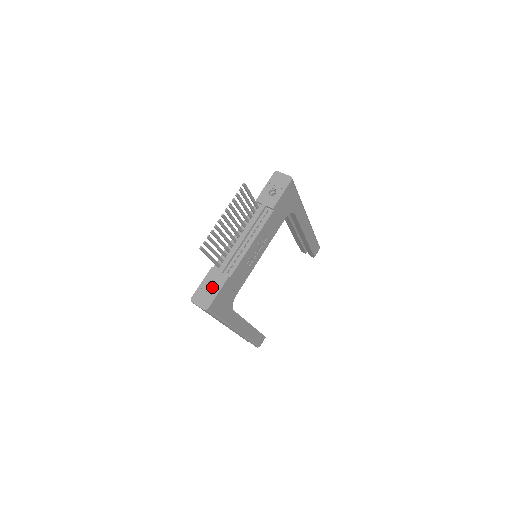
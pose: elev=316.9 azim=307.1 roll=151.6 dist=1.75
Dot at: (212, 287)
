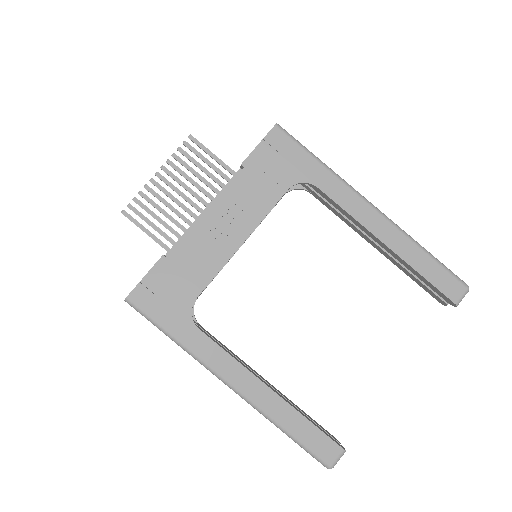
Dot at: occluded
